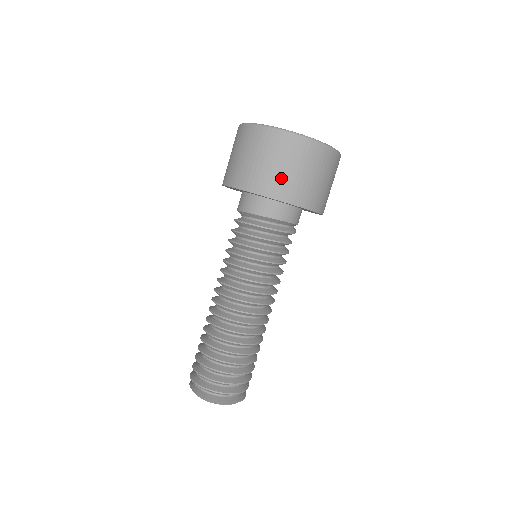
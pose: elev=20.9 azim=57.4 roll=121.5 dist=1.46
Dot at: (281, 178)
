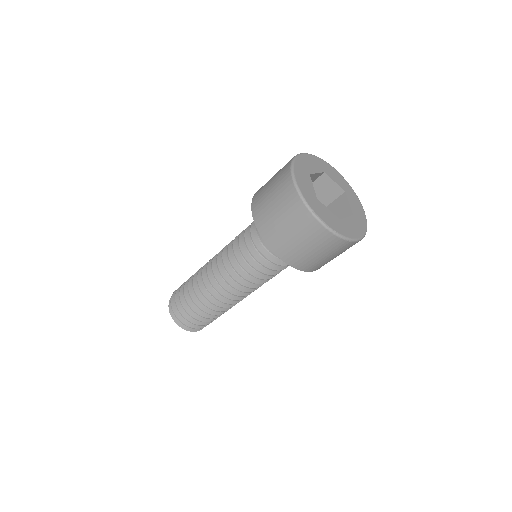
Dot at: (295, 249)
